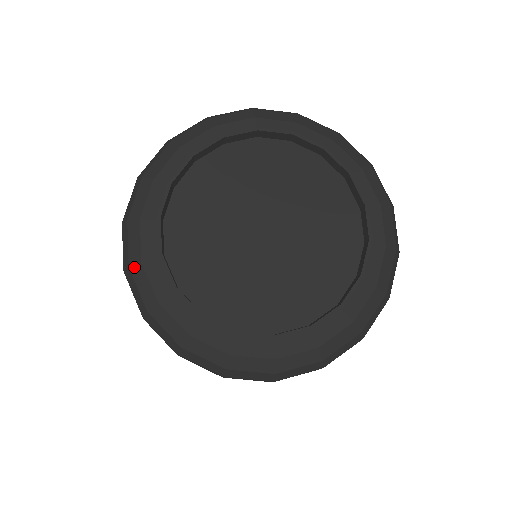
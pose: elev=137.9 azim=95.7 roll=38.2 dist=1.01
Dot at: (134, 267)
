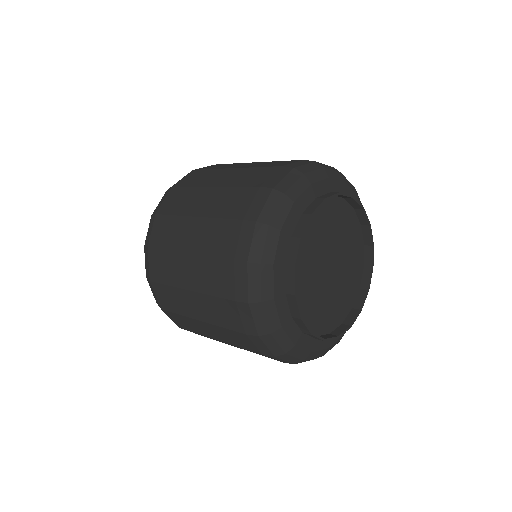
Dot at: (290, 351)
